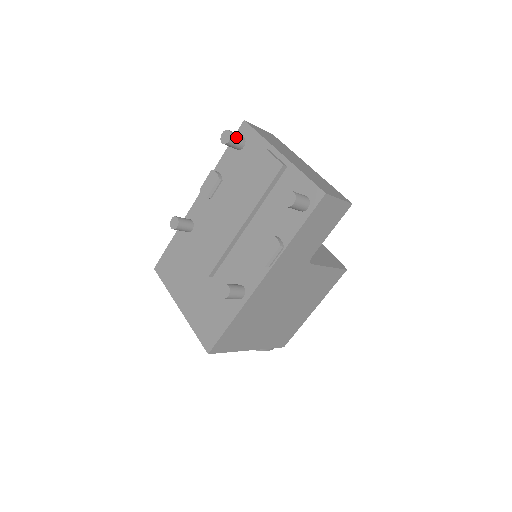
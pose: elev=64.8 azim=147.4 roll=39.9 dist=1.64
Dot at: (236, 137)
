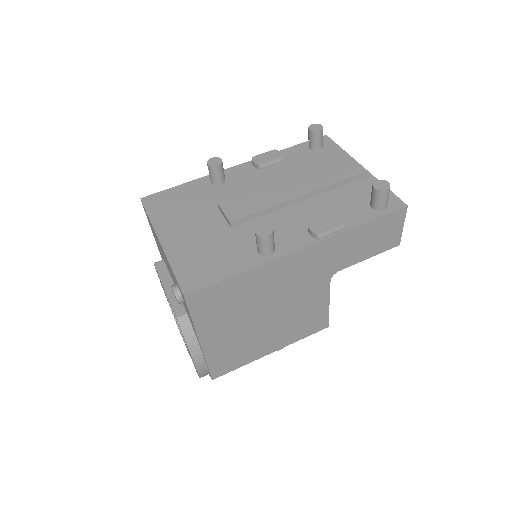
Dot at: occluded
